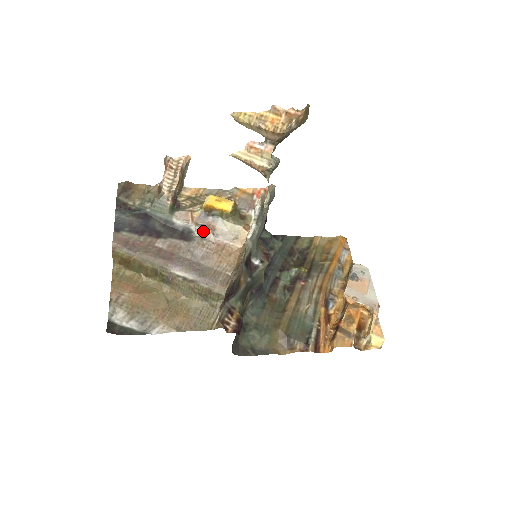
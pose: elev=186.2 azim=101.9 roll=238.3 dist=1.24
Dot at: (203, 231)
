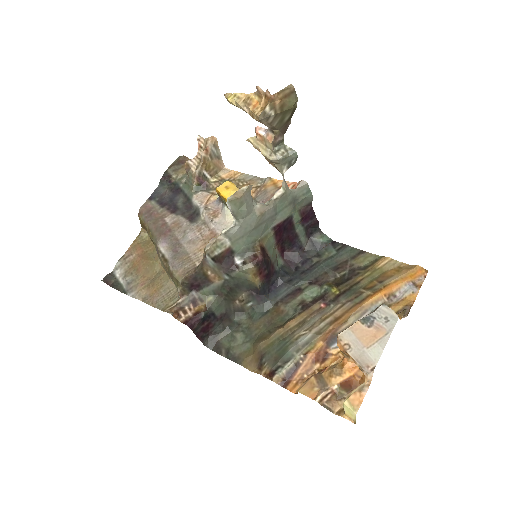
Dot at: (207, 216)
